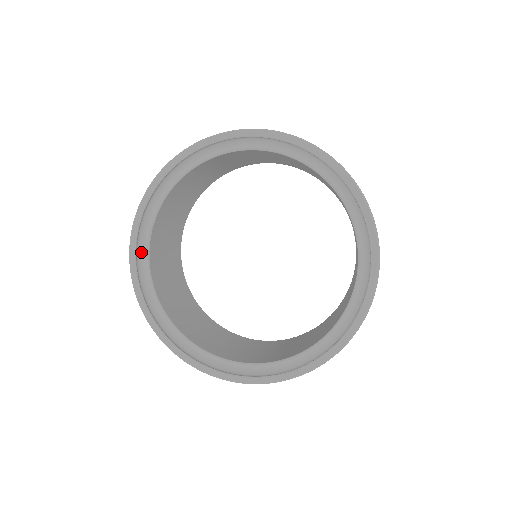
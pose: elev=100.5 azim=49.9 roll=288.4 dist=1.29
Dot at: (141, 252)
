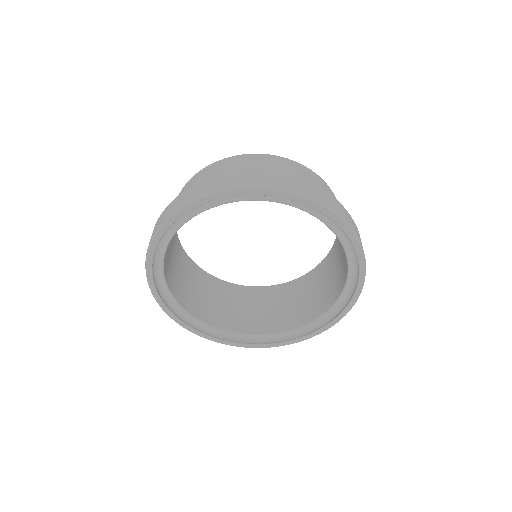
Dot at: (155, 268)
